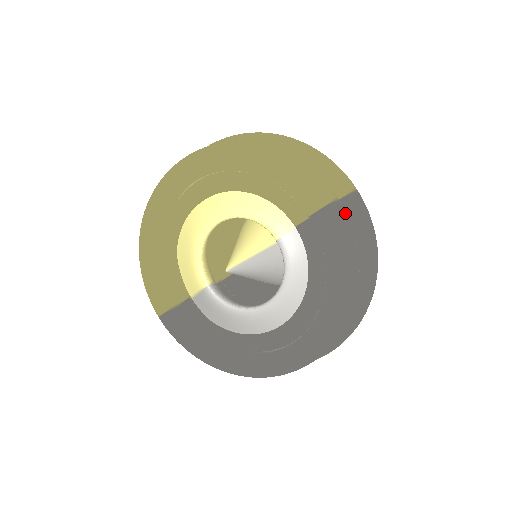
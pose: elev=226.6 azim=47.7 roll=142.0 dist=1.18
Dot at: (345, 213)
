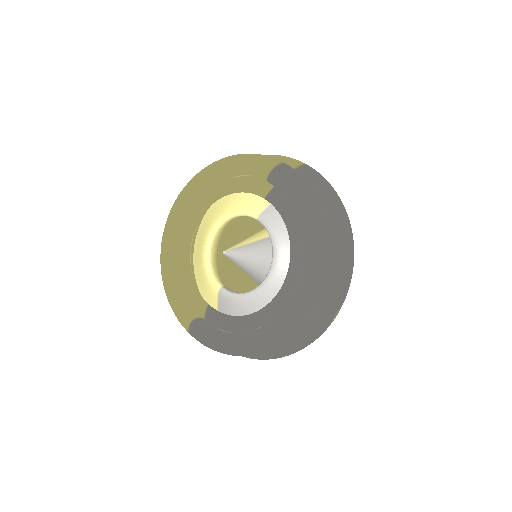
Dot at: (294, 169)
